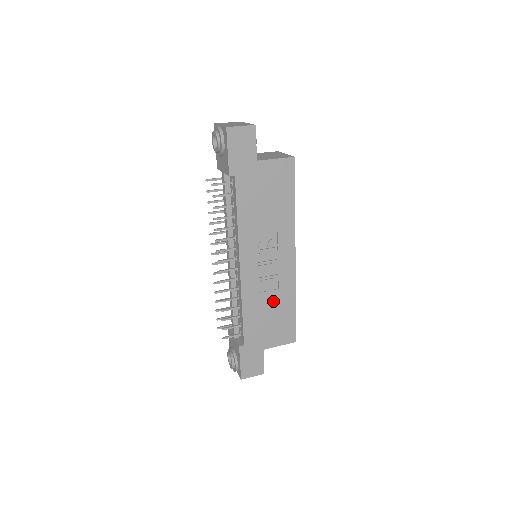
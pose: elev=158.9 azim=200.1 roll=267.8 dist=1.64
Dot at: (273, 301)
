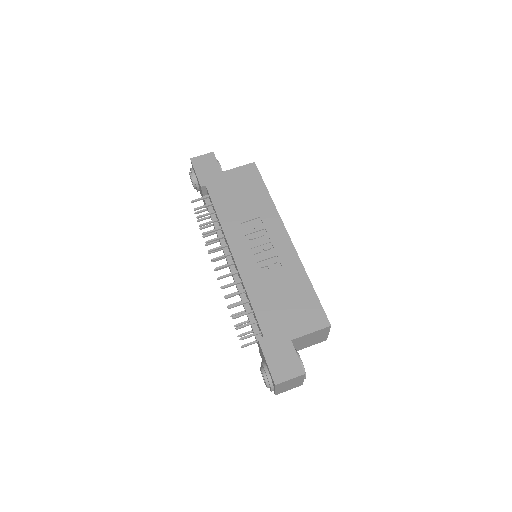
Dot at: (281, 282)
